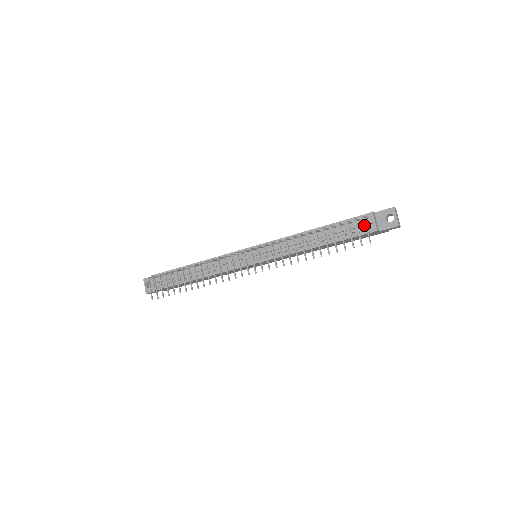
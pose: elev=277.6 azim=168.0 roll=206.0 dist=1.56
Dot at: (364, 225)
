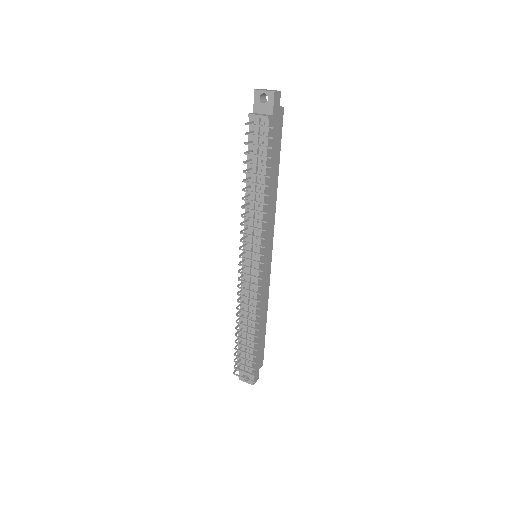
Dot at: (258, 128)
